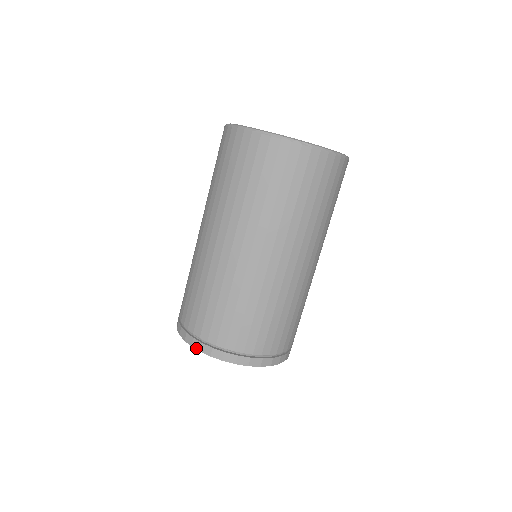
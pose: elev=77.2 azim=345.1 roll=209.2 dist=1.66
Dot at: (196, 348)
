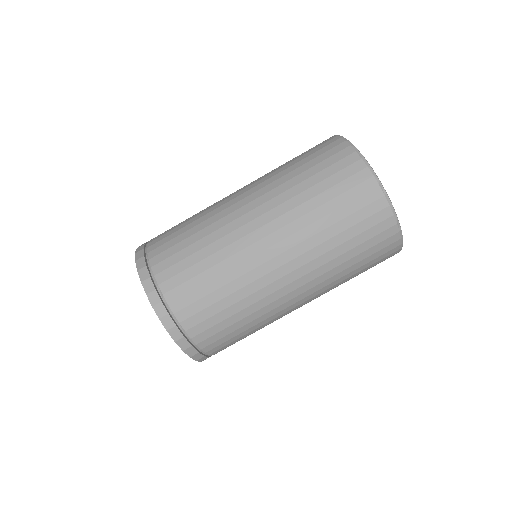
Dot at: (150, 300)
